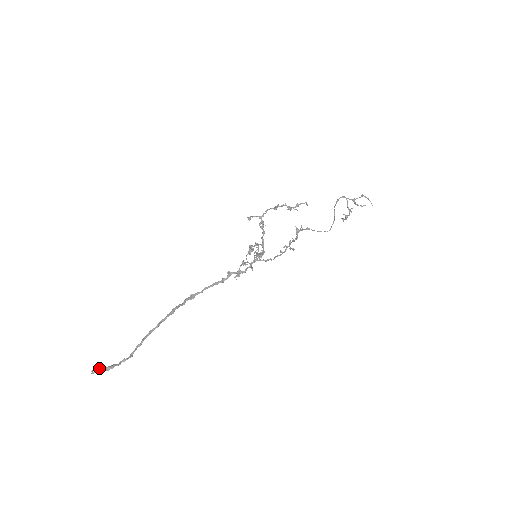
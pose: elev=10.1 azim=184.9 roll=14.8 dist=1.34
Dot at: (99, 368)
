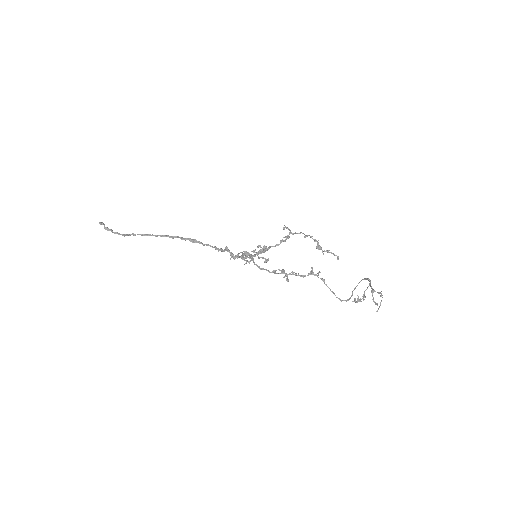
Dot at: (104, 224)
